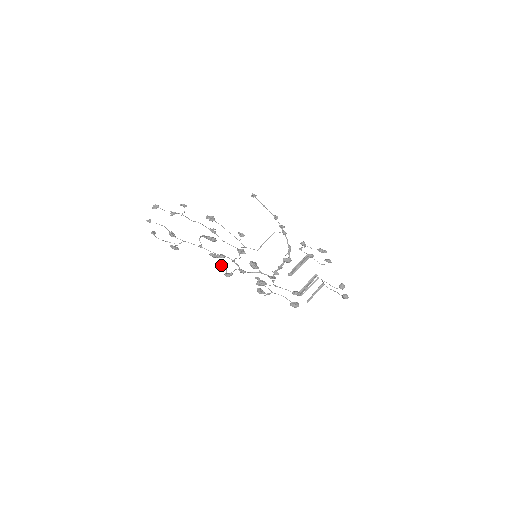
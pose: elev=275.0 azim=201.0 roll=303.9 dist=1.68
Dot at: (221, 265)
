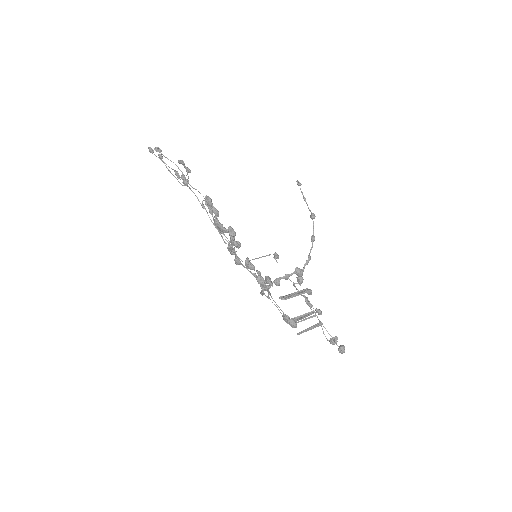
Dot at: (231, 229)
